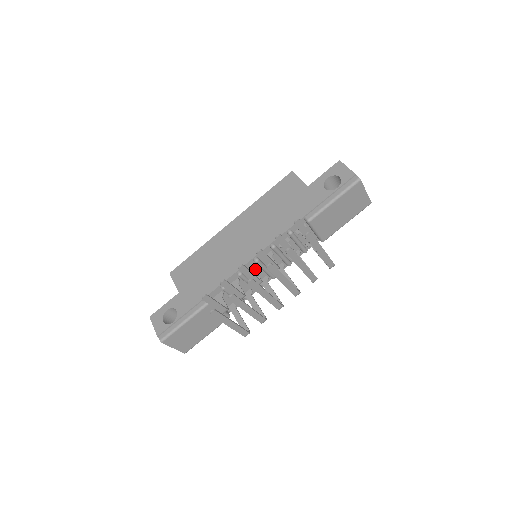
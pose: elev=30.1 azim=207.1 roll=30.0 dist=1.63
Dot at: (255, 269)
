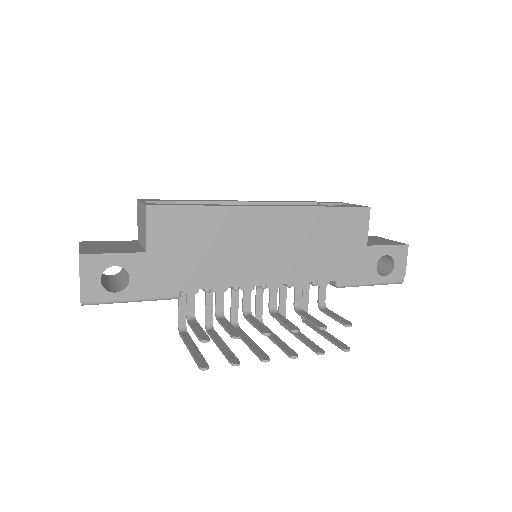
Dot at: (253, 289)
